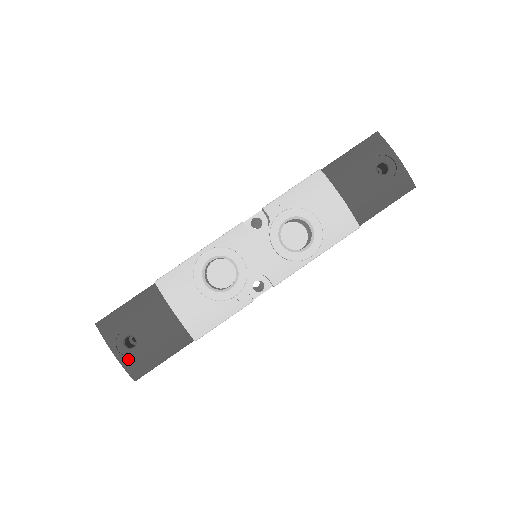
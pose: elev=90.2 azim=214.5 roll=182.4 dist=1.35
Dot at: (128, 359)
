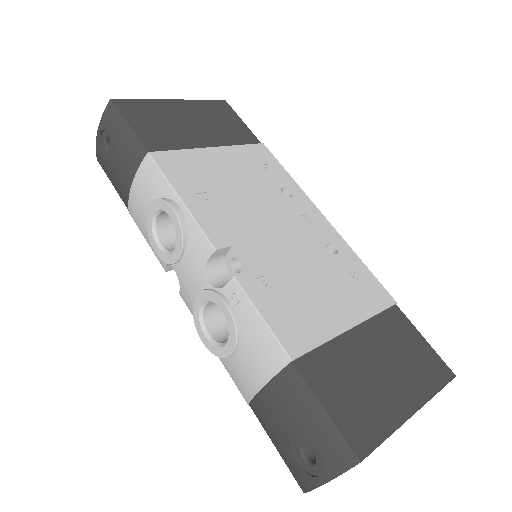
Dot at: (100, 148)
